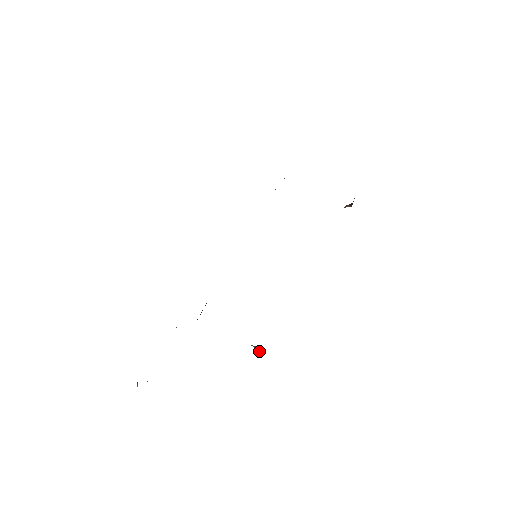
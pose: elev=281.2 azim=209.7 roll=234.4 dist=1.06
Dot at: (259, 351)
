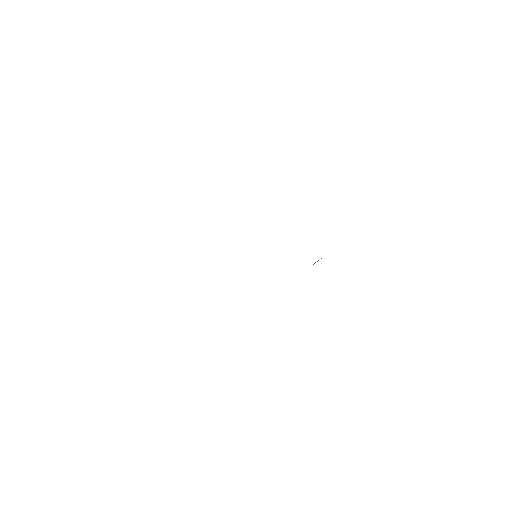
Dot at: occluded
